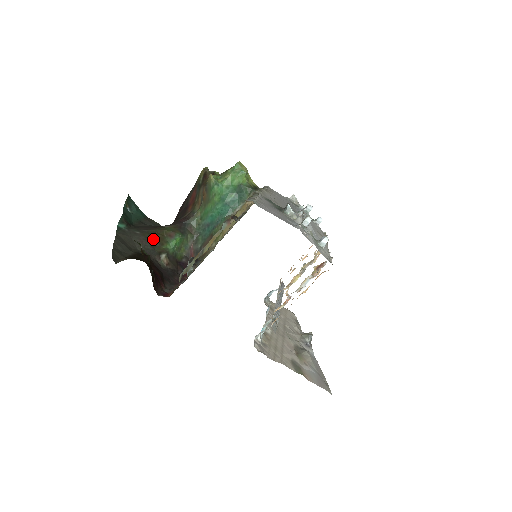
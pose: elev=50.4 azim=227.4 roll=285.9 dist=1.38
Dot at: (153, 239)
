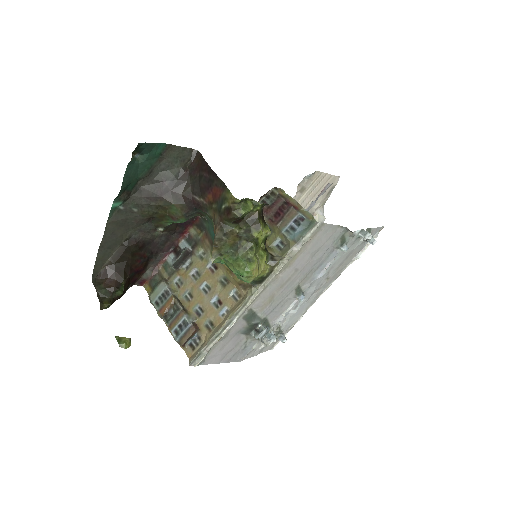
Dot at: (152, 217)
